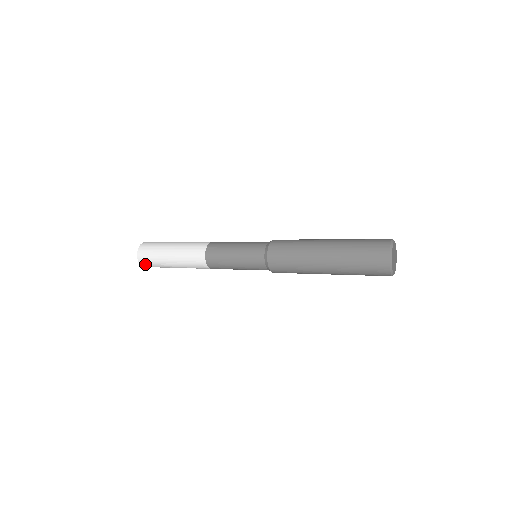
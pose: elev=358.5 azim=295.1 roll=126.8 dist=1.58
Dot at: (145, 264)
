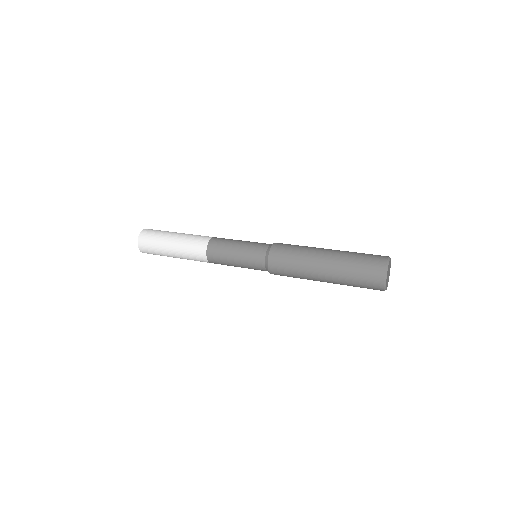
Dot at: (143, 246)
